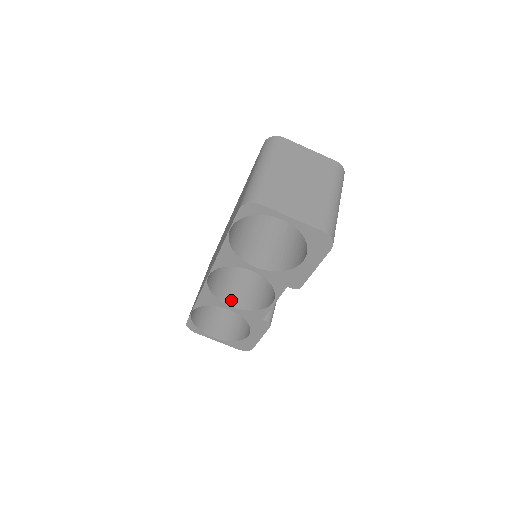
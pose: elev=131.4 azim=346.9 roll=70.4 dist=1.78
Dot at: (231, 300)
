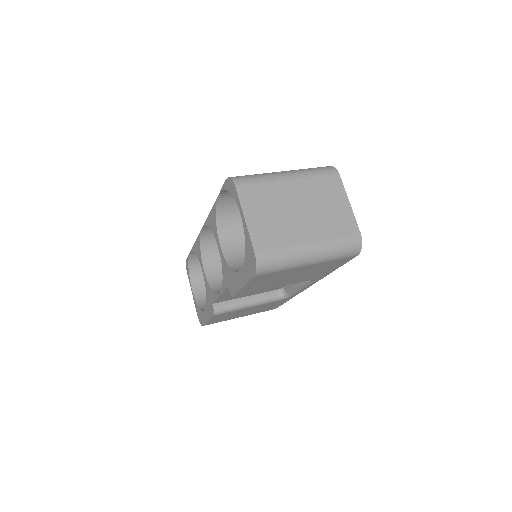
Dot at: (210, 267)
